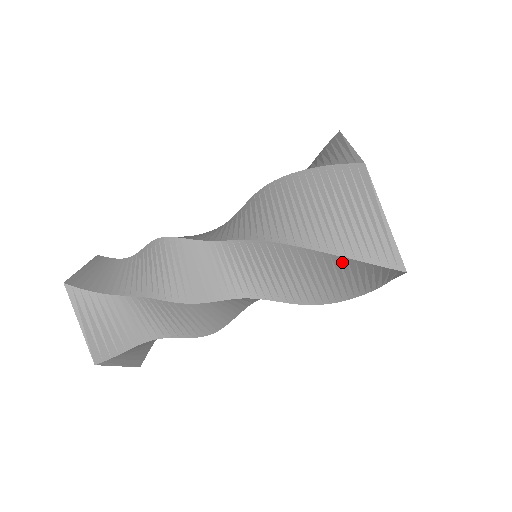
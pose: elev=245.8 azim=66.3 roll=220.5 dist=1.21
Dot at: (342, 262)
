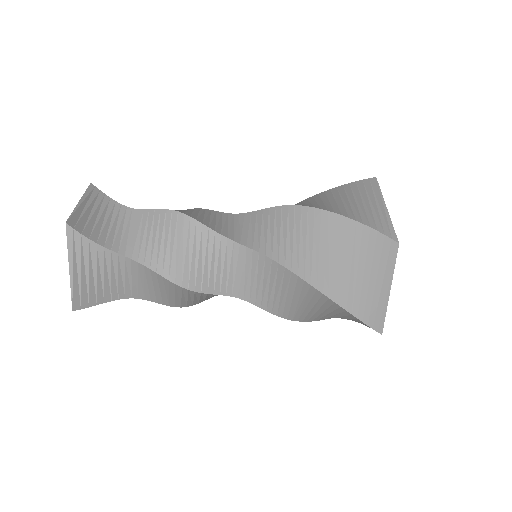
Dot at: (339, 309)
